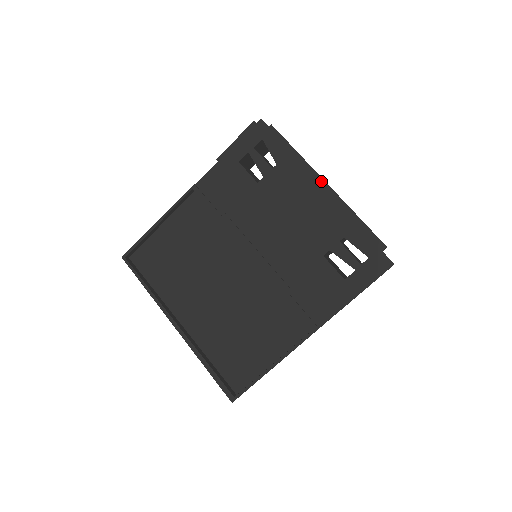
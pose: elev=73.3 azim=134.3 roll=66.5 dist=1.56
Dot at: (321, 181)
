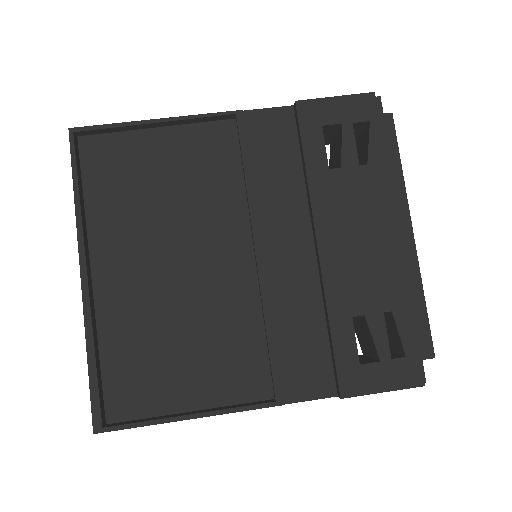
Dot at: (408, 224)
